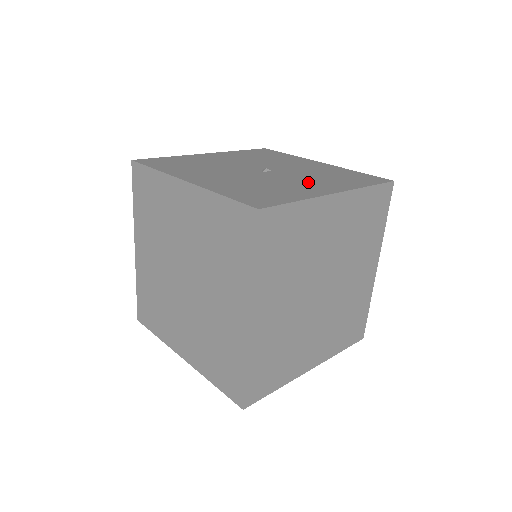
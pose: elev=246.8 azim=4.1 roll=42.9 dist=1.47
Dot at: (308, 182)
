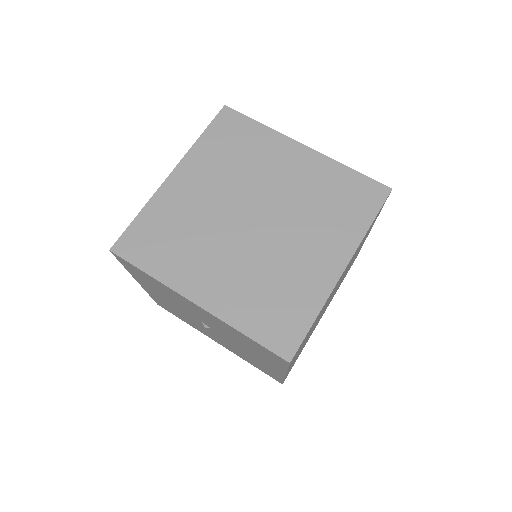
Dot at: occluded
